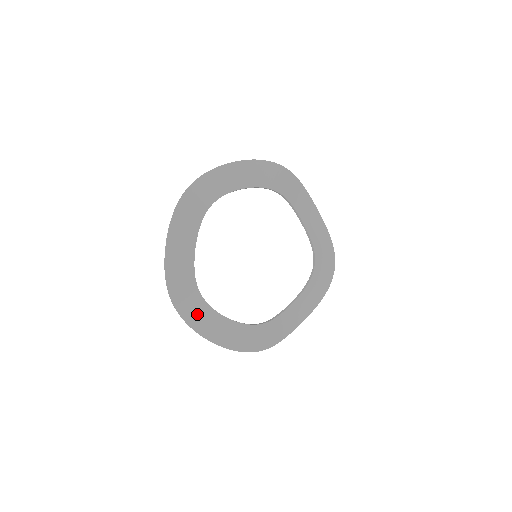
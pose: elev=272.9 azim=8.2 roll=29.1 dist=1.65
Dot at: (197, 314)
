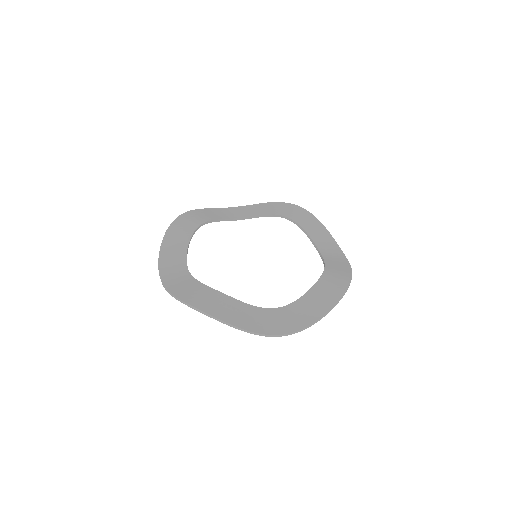
Dot at: (175, 276)
